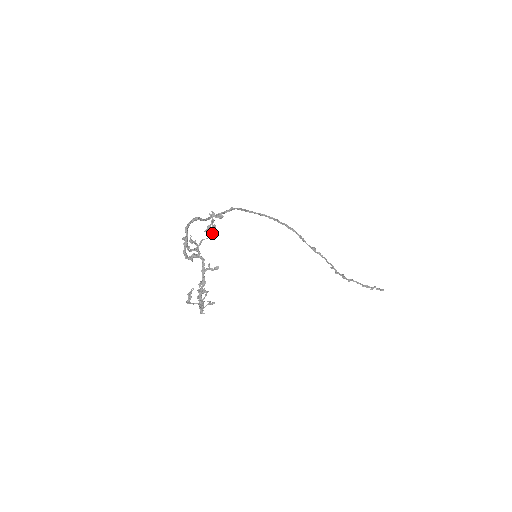
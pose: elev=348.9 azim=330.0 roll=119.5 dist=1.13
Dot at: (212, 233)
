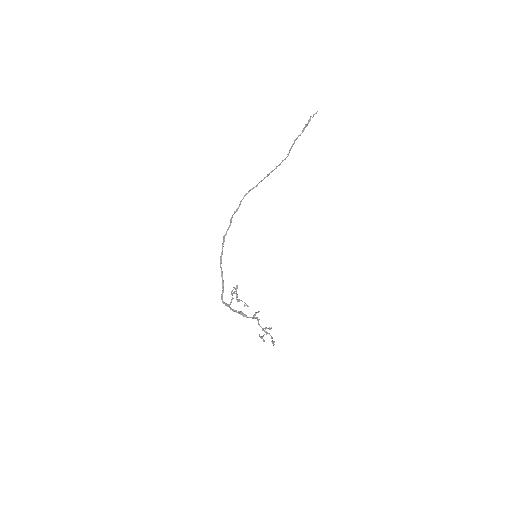
Dot at: (245, 305)
